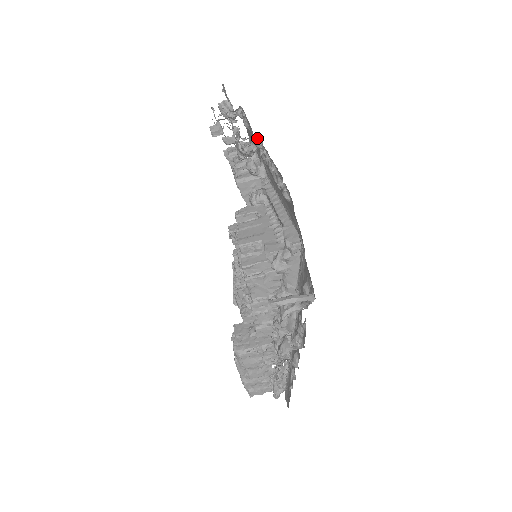
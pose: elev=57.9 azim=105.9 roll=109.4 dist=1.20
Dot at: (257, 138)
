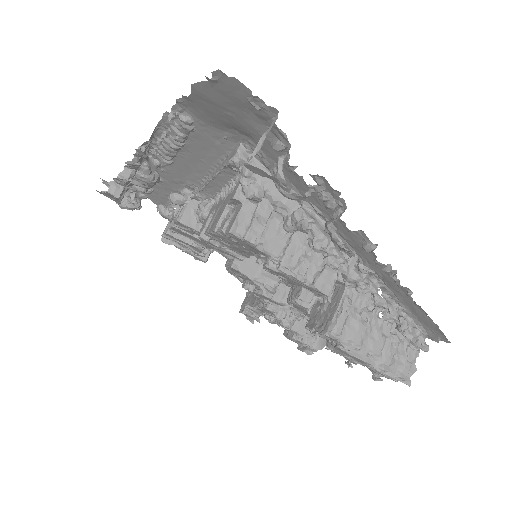
Dot at: occluded
